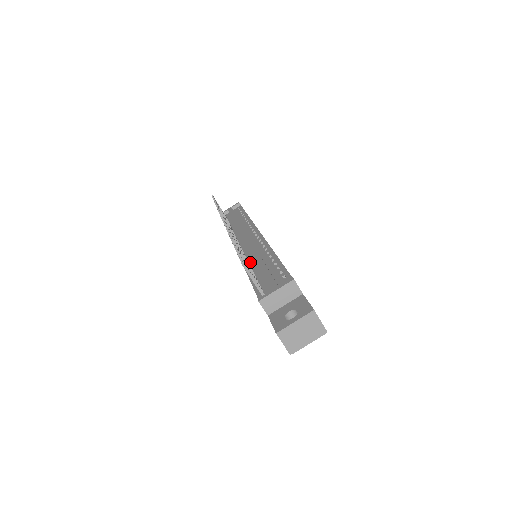
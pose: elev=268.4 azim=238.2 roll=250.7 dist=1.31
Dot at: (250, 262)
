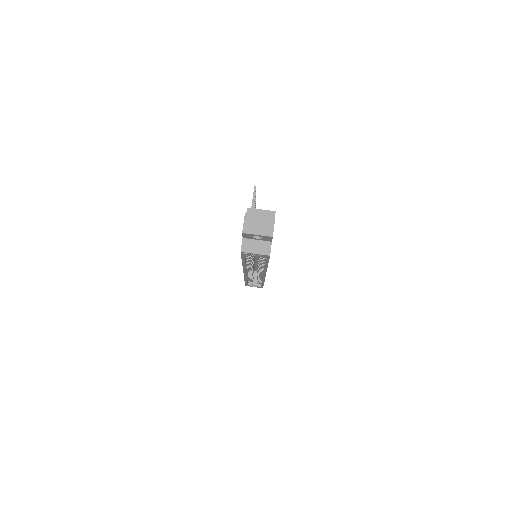
Dot at: occluded
